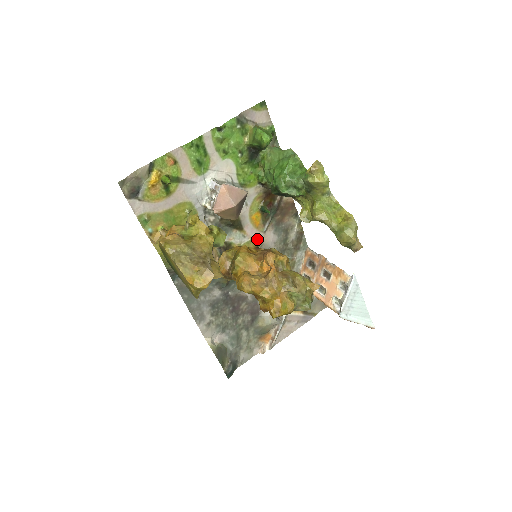
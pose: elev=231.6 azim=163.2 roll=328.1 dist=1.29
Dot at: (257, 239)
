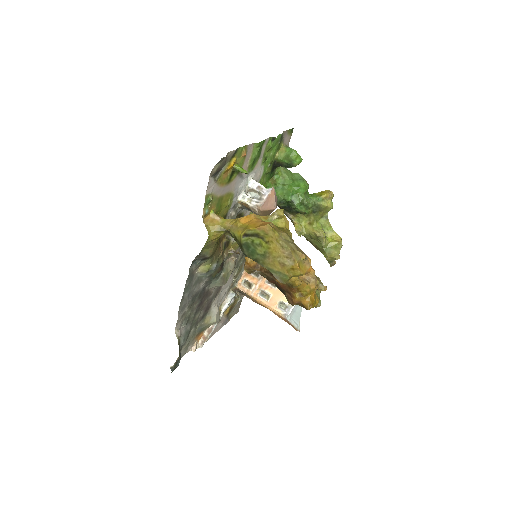
Dot at: occluded
